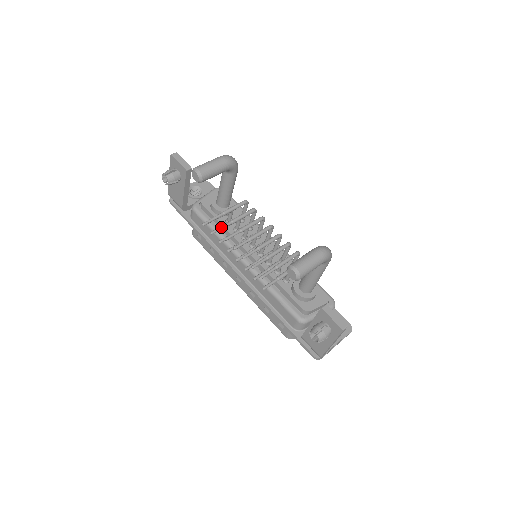
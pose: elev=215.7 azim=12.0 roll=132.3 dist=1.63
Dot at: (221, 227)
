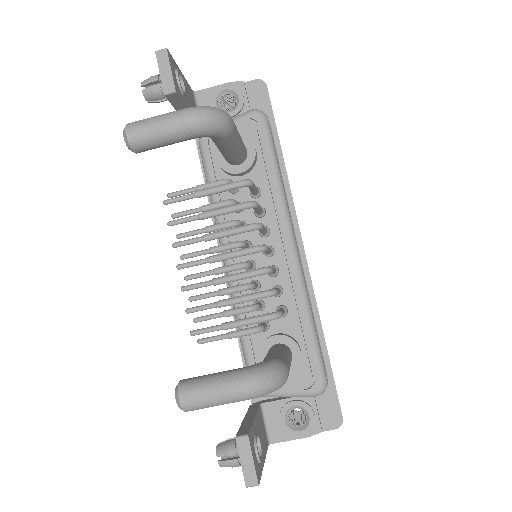
Dot at: (176, 221)
